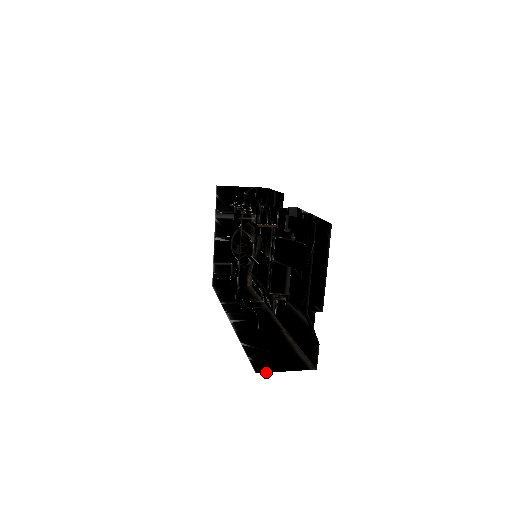
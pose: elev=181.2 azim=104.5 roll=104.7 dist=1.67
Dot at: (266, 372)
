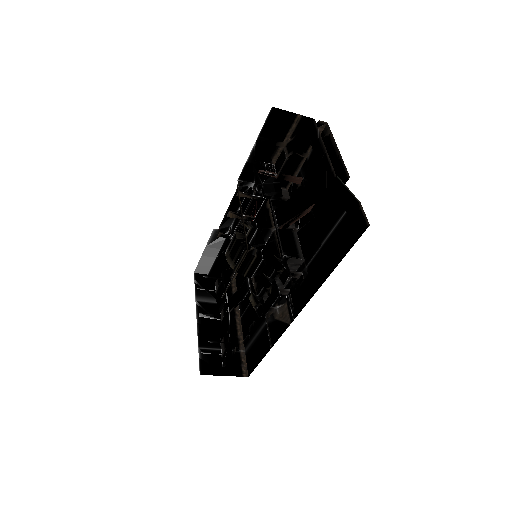
Dot at: occluded
